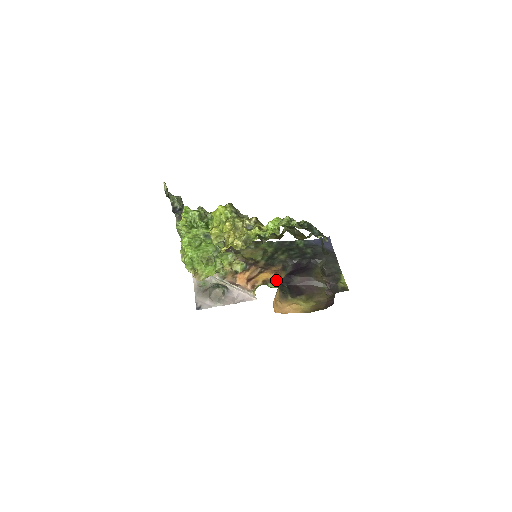
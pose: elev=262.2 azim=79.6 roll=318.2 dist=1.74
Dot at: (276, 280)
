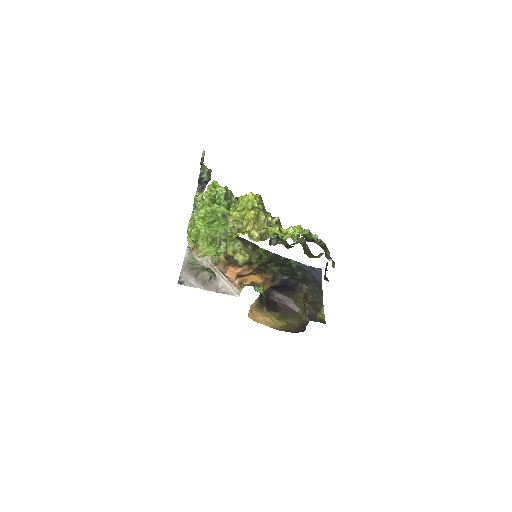
Dot at: (263, 287)
